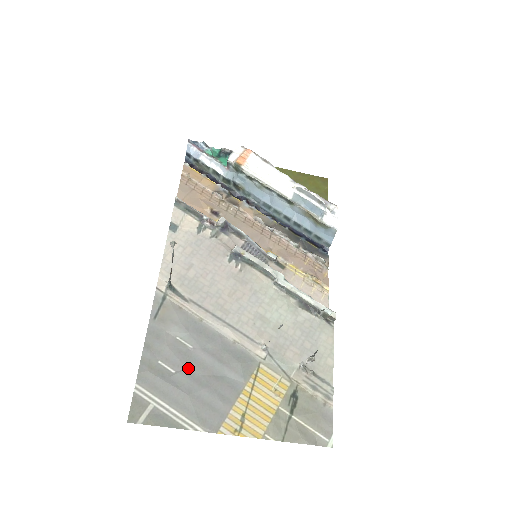
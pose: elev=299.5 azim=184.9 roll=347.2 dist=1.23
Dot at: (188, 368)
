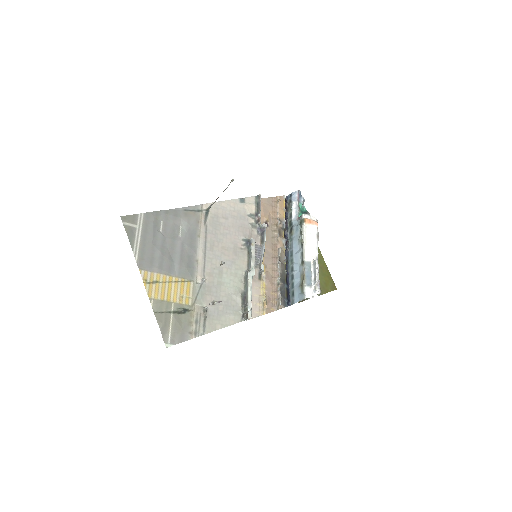
Dot at: (167, 239)
